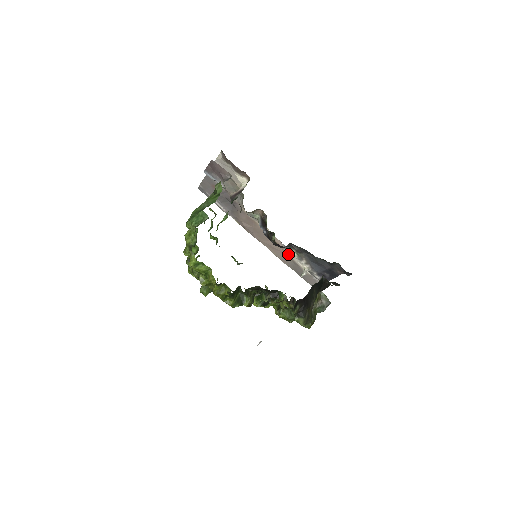
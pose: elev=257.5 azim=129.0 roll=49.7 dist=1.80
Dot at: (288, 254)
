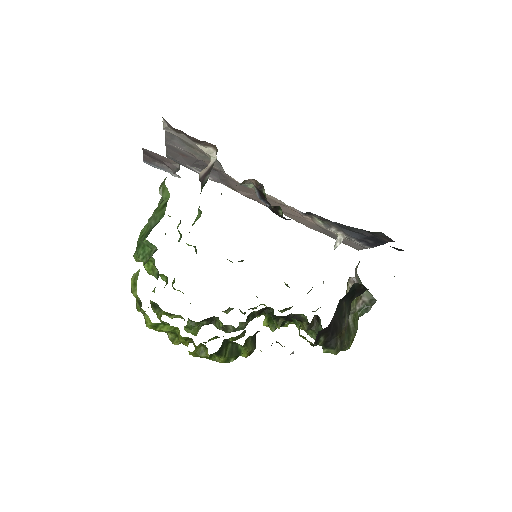
Dot at: (311, 220)
